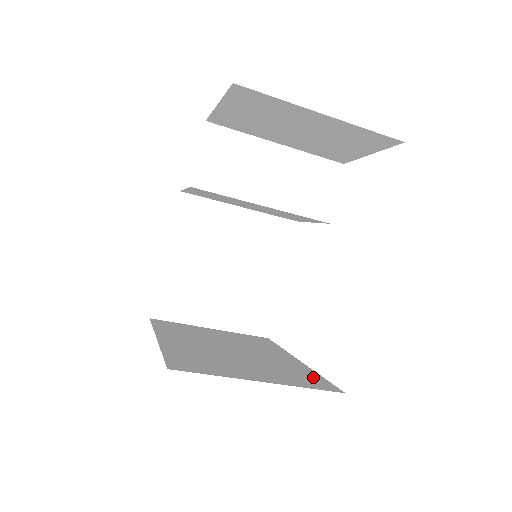
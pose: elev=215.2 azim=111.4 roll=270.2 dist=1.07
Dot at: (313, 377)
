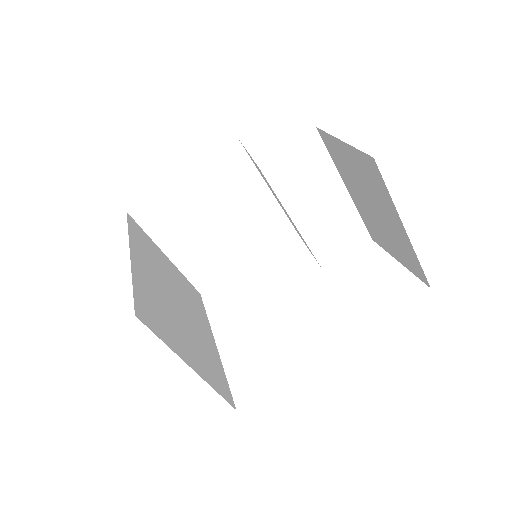
Dot at: (221, 376)
